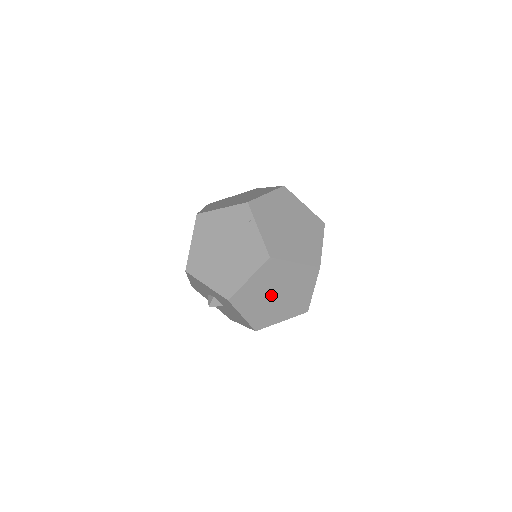
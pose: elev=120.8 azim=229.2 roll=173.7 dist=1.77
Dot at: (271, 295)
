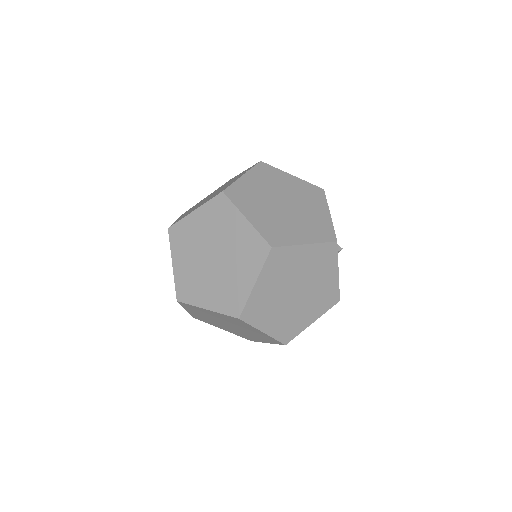
Dot at: (208, 253)
